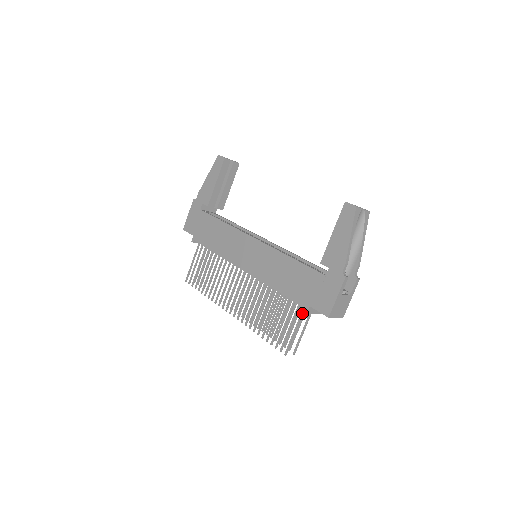
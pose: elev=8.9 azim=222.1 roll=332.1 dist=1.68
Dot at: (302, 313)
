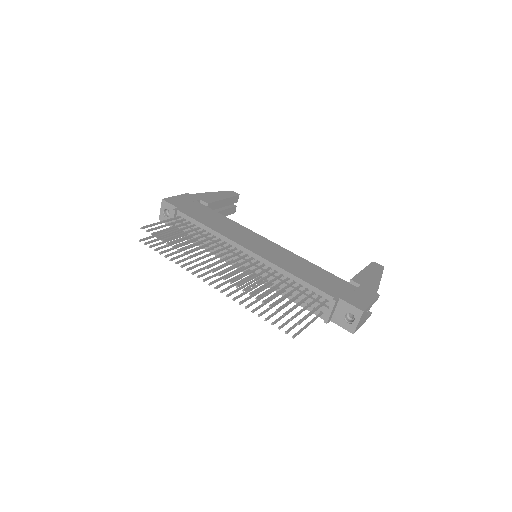
Dot at: (324, 302)
